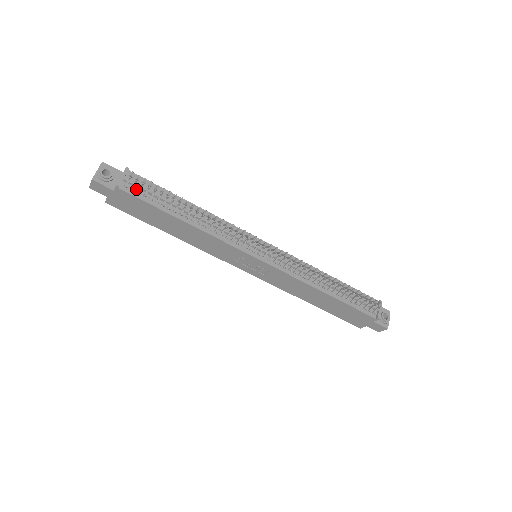
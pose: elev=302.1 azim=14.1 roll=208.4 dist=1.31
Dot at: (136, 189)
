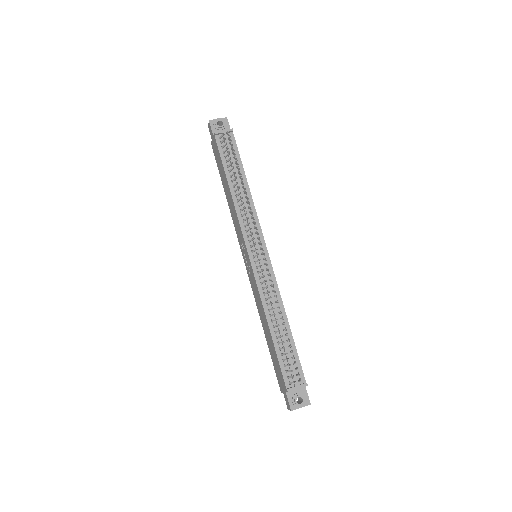
Dot at: (224, 144)
